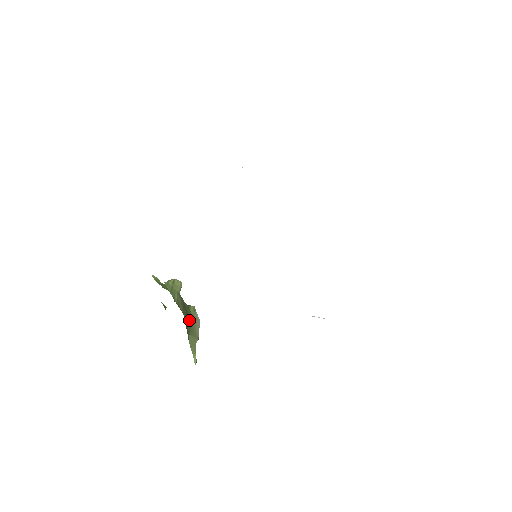
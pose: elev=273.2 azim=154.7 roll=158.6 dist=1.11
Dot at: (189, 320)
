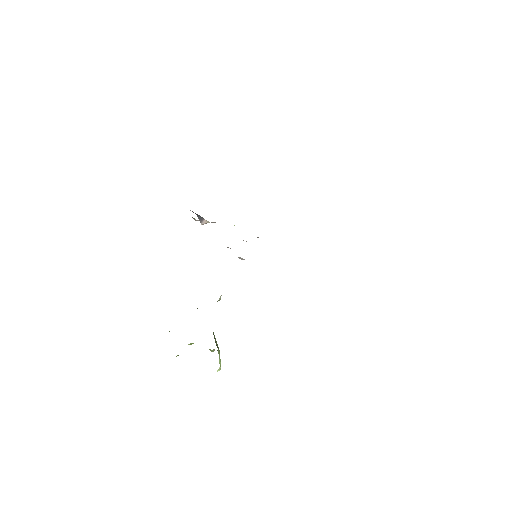
Dot at: occluded
